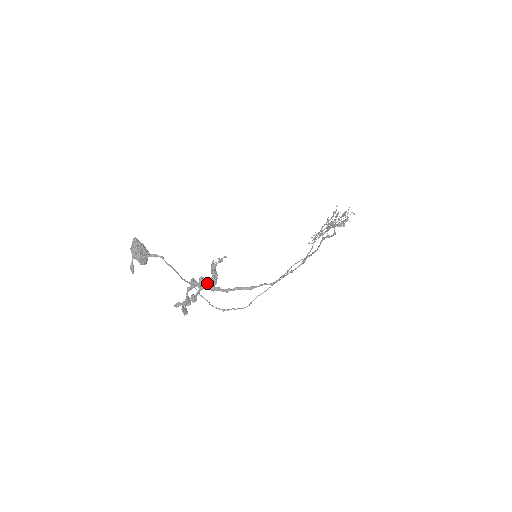
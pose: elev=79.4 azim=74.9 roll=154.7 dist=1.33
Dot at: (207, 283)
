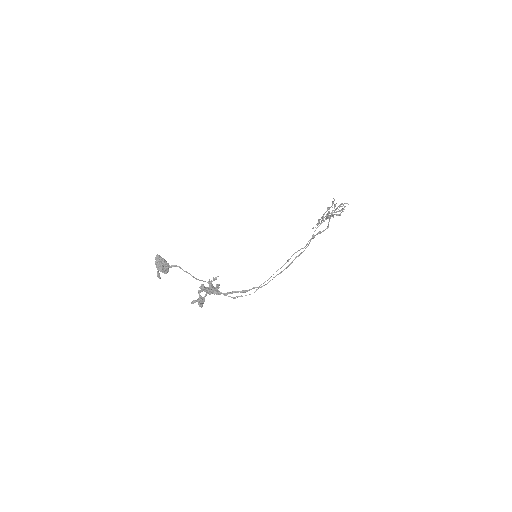
Dot at: (209, 292)
